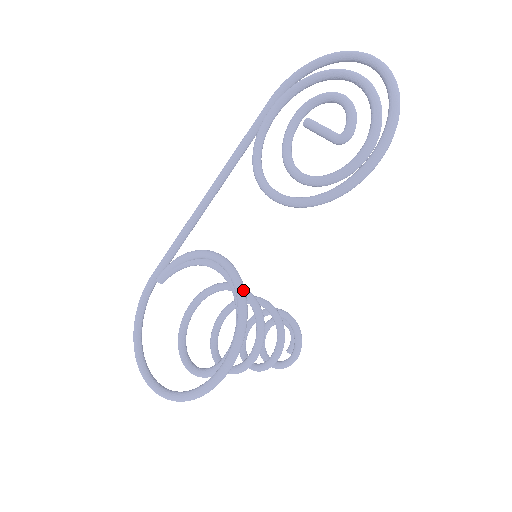
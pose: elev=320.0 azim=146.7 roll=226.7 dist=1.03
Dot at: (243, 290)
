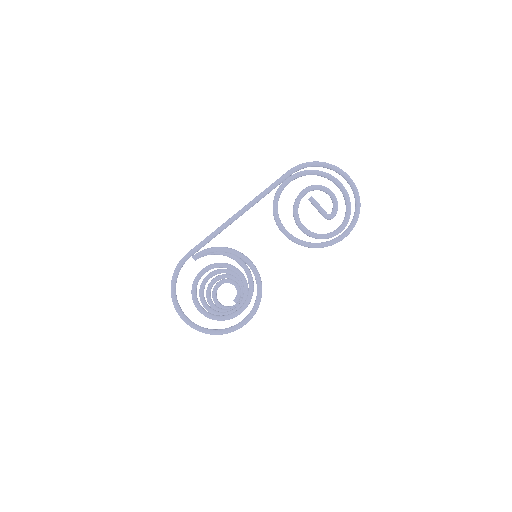
Dot at: (261, 281)
